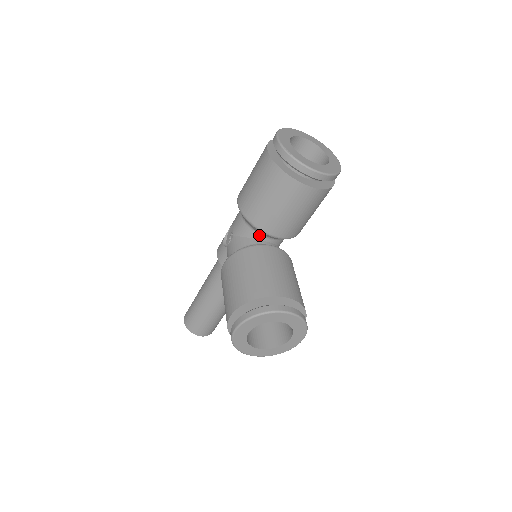
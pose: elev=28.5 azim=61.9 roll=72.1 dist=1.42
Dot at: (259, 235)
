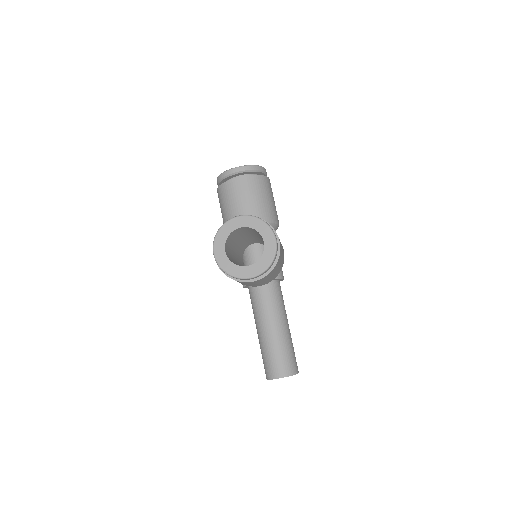
Dot at: occluded
